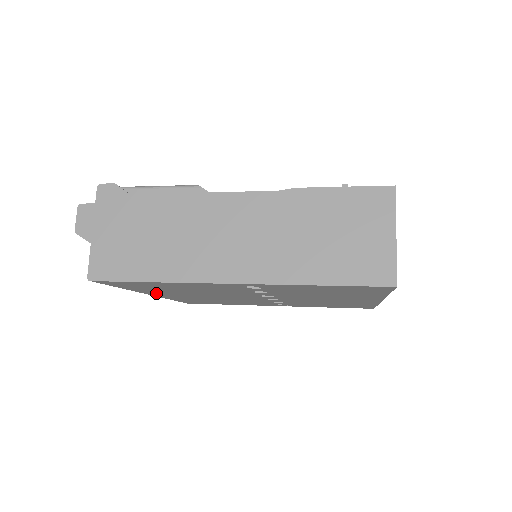
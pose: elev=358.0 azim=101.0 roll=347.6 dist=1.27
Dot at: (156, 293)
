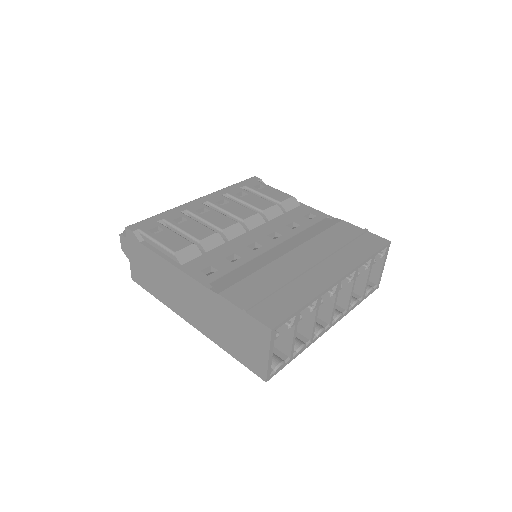
Dot at: occluded
